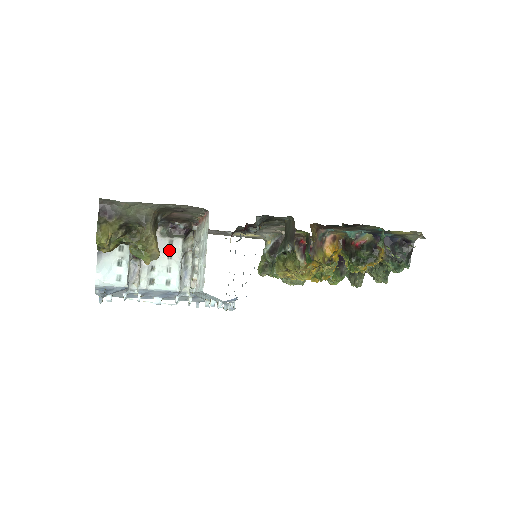
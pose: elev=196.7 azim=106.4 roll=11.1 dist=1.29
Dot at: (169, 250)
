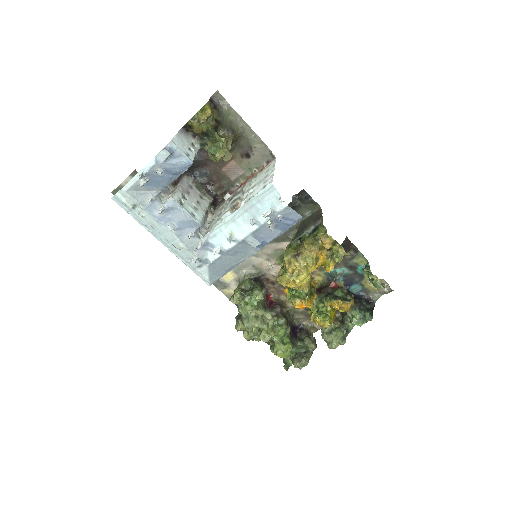
Dot at: (199, 199)
